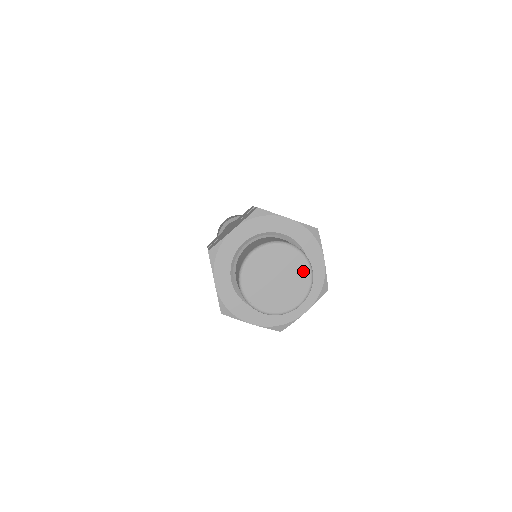
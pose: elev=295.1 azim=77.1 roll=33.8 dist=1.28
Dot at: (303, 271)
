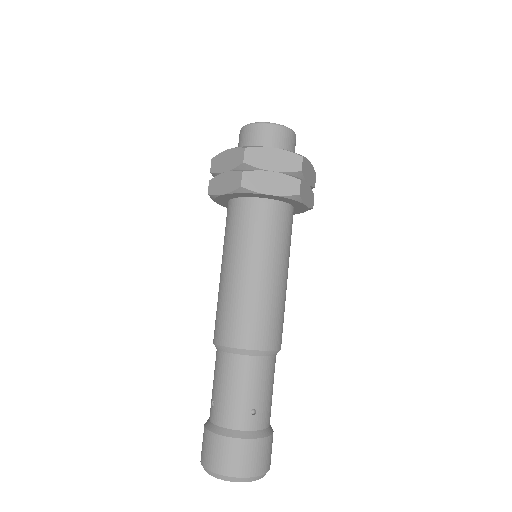
Dot at: occluded
